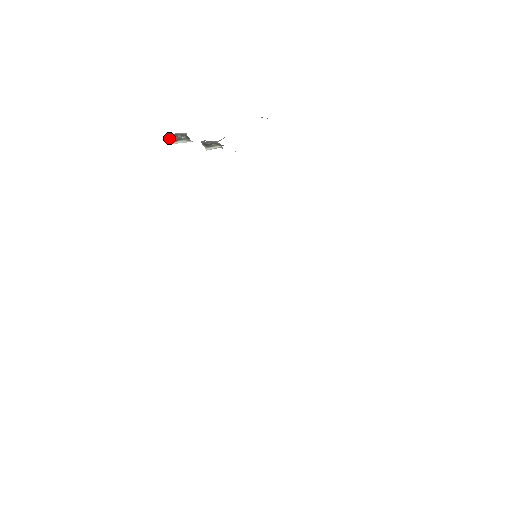
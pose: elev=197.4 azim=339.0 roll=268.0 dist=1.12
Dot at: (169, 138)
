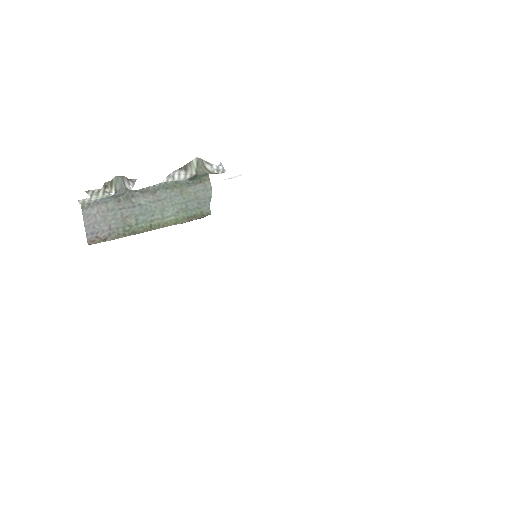
Dot at: (106, 183)
